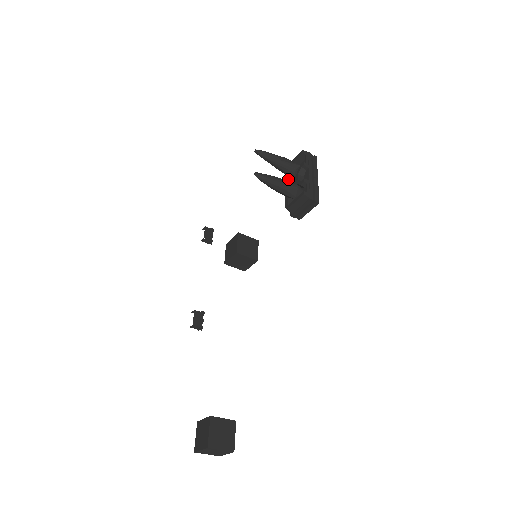
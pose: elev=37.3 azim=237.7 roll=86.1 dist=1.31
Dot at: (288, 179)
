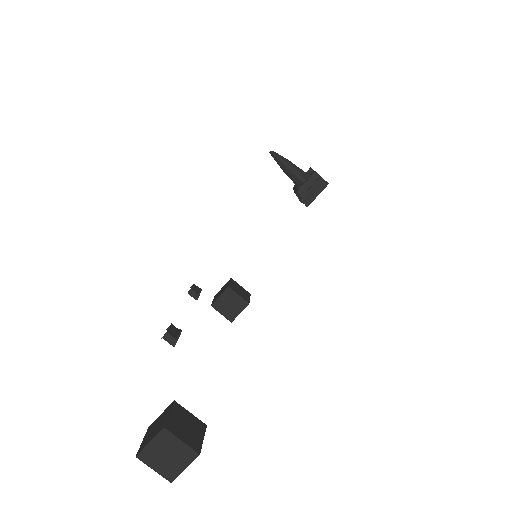
Dot at: (296, 187)
